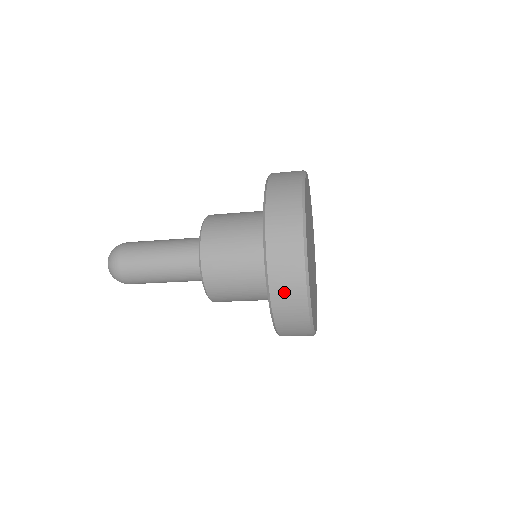
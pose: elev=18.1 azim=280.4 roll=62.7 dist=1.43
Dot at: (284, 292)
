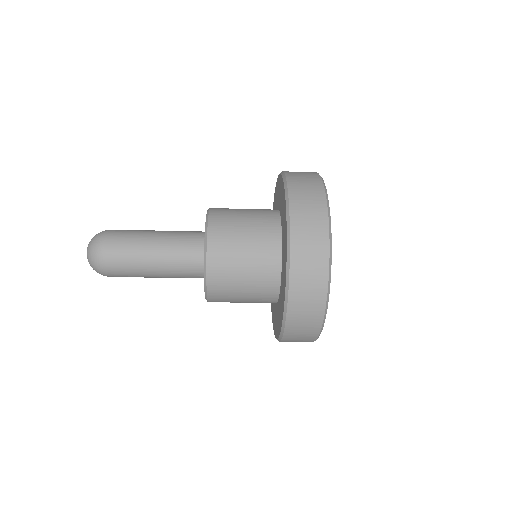
Dot at: (301, 319)
